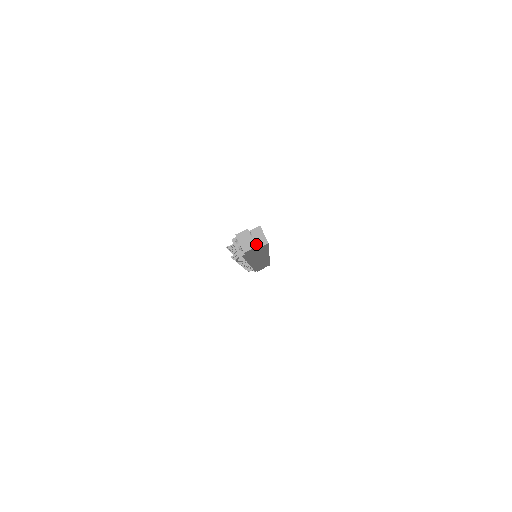
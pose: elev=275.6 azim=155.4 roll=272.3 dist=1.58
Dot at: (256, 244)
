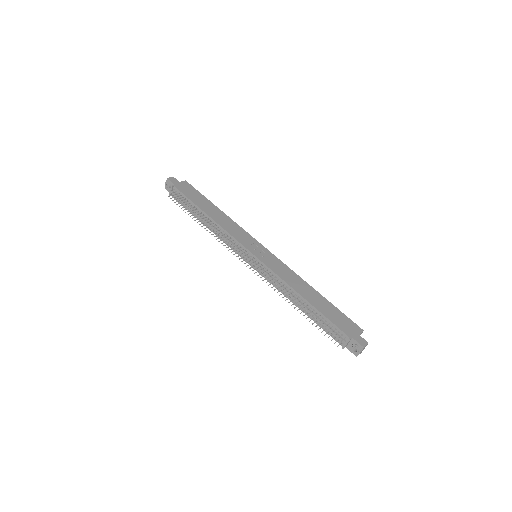
Dot at: occluded
